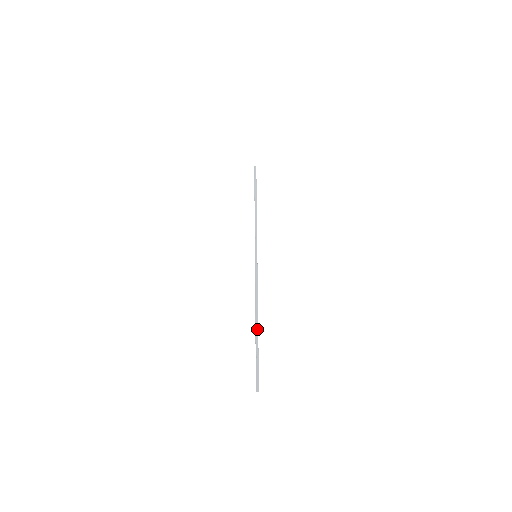
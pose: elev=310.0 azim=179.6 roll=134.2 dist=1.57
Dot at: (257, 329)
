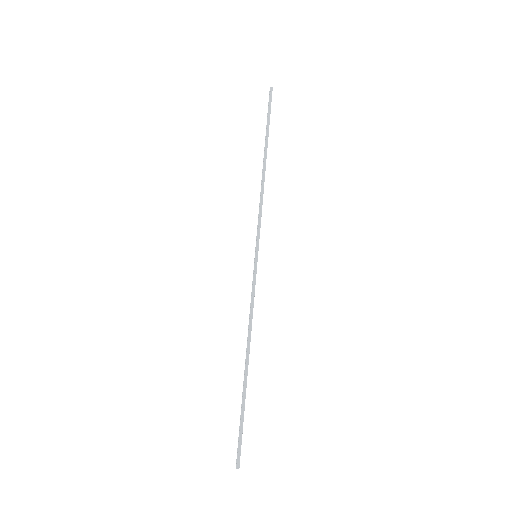
Dot at: (246, 377)
